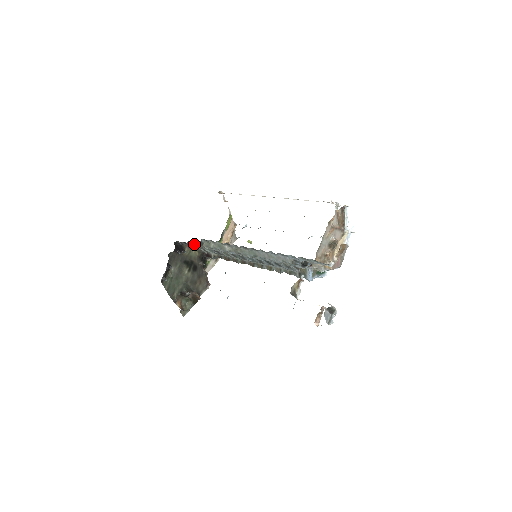
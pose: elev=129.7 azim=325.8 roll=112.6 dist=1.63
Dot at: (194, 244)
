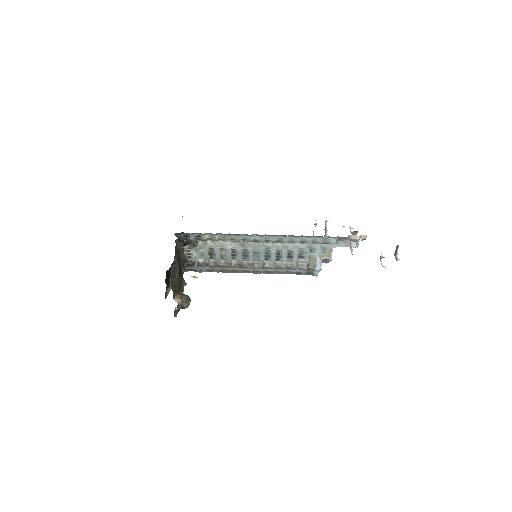
Dot at: (201, 235)
